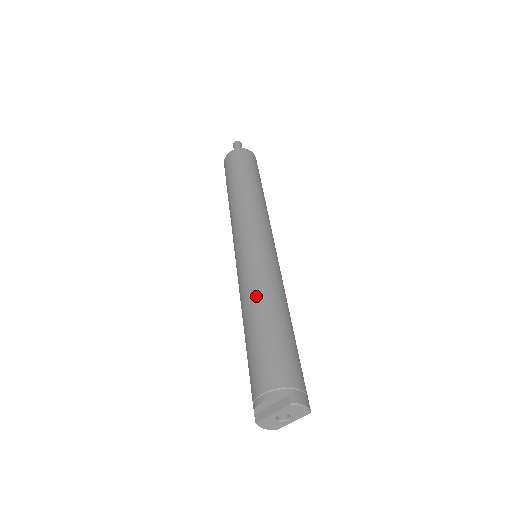
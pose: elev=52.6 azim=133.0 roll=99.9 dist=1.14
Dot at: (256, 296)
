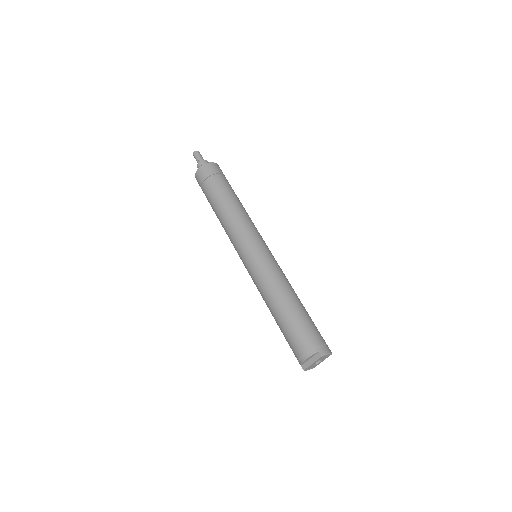
Dot at: (273, 293)
